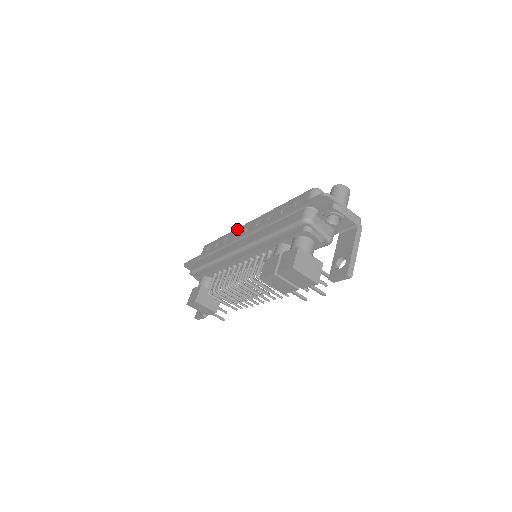
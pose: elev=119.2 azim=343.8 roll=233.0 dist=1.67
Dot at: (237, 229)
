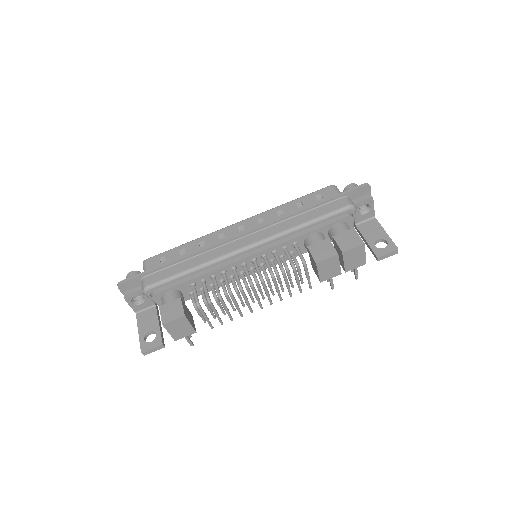
Dot at: (218, 231)
